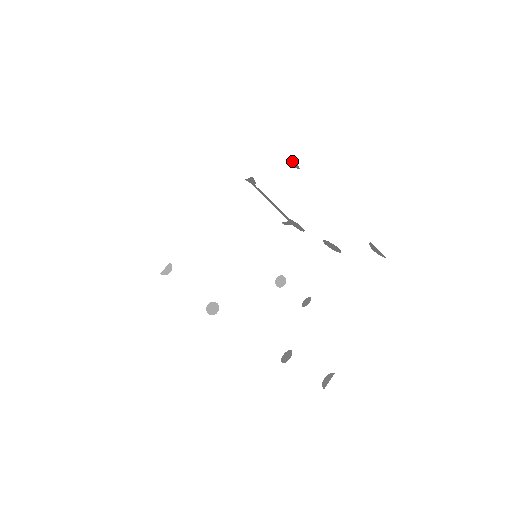
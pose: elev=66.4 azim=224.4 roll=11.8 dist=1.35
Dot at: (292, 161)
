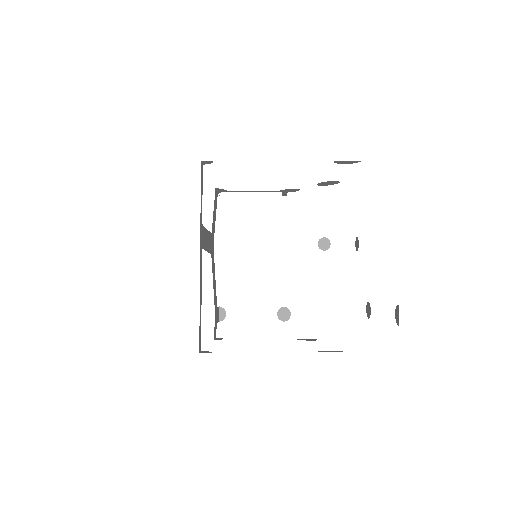
Dot at: (201, 162)
